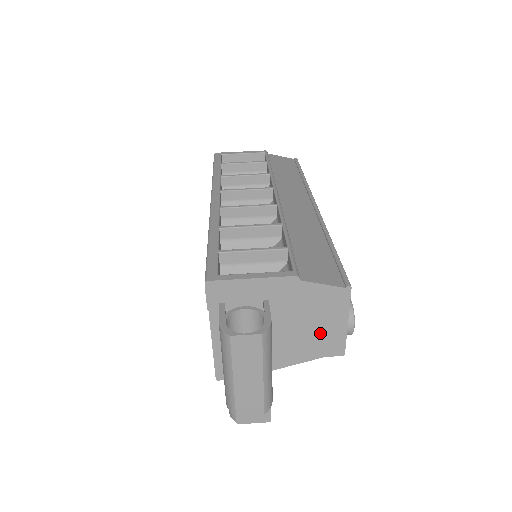
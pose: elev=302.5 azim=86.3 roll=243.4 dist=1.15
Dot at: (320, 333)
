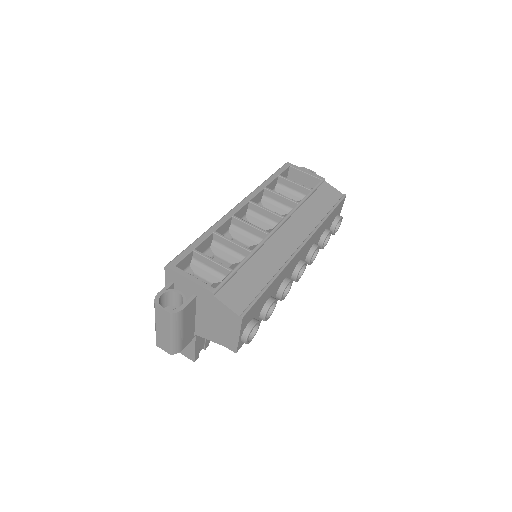
Dot at: (223, 332)
